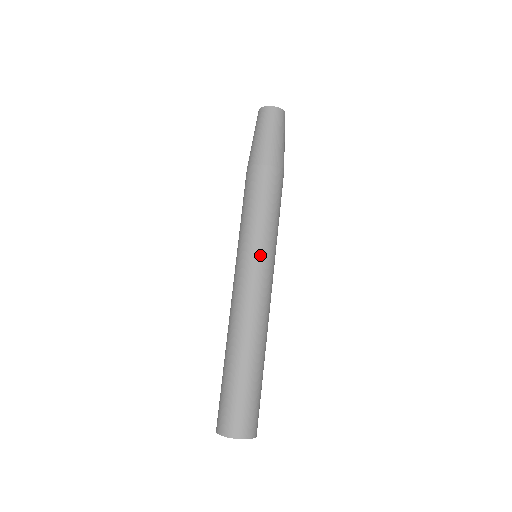
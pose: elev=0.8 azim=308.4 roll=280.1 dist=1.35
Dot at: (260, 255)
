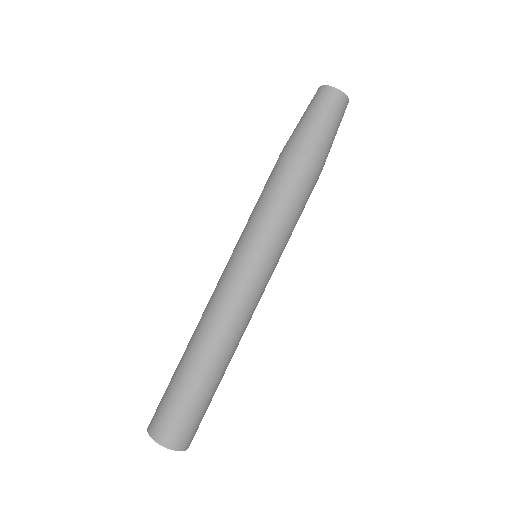
Dot at: (259, 259)
